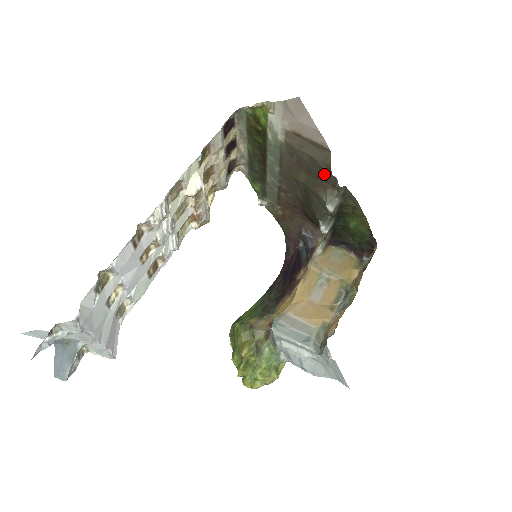
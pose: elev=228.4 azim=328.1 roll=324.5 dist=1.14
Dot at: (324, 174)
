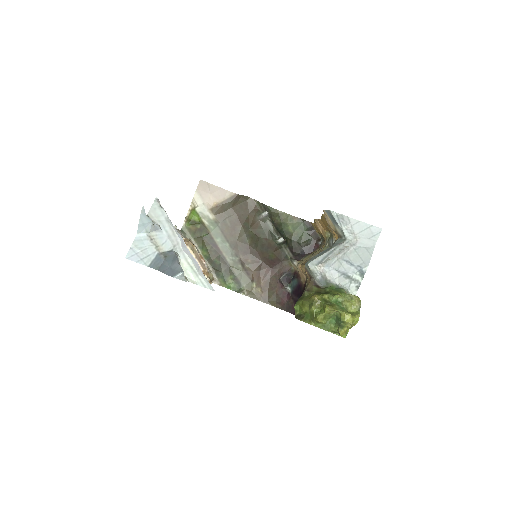
Dot at: (246, 206)
